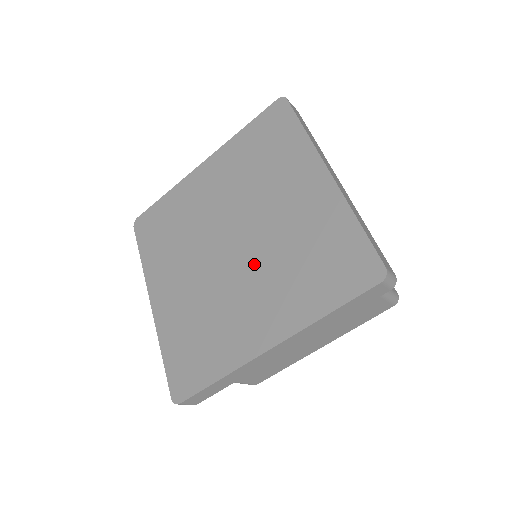
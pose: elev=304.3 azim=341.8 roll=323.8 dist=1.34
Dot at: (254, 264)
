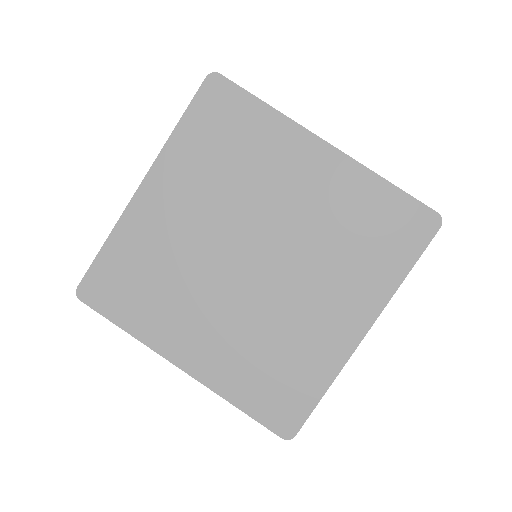
Dot at: (242, 303)
